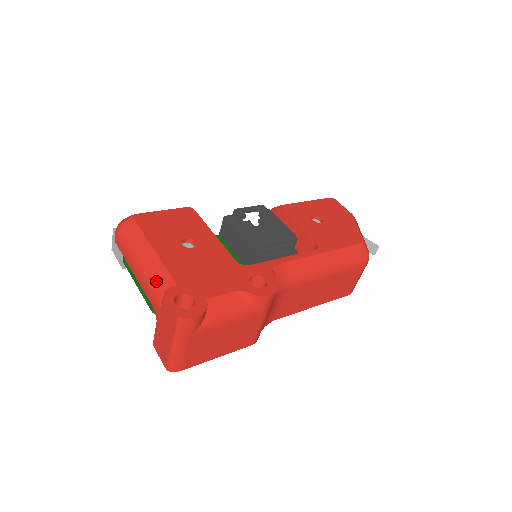
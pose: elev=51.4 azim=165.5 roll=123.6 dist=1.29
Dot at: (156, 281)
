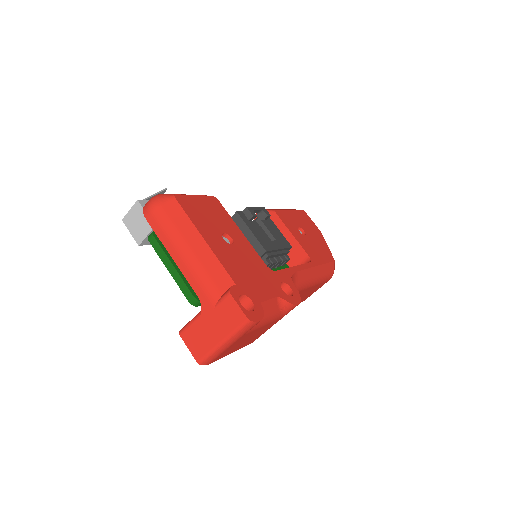
Dot at: (210, 275)
